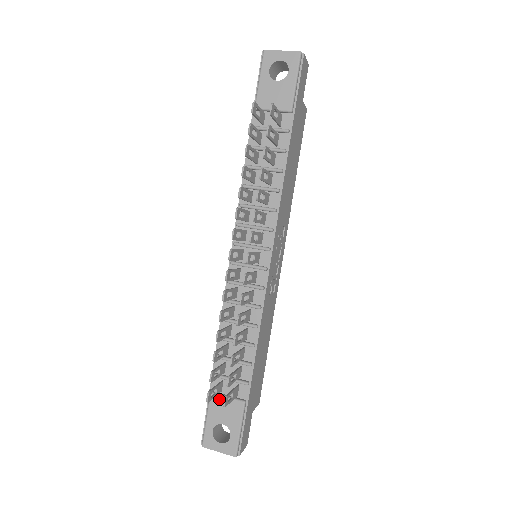
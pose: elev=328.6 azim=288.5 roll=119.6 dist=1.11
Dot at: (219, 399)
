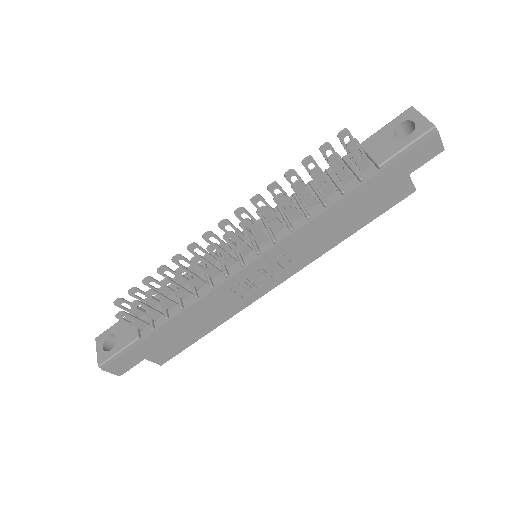
Dot at: (132, 319)
